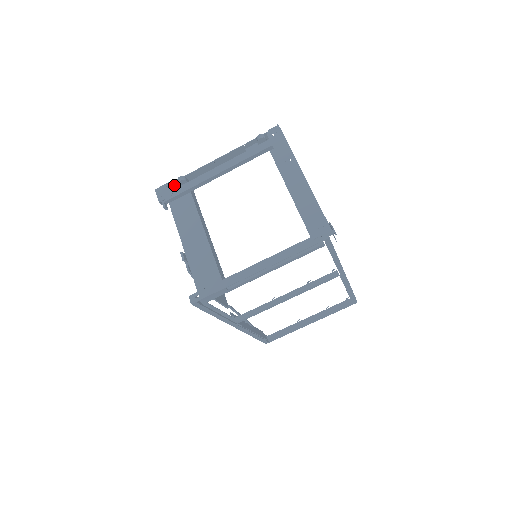
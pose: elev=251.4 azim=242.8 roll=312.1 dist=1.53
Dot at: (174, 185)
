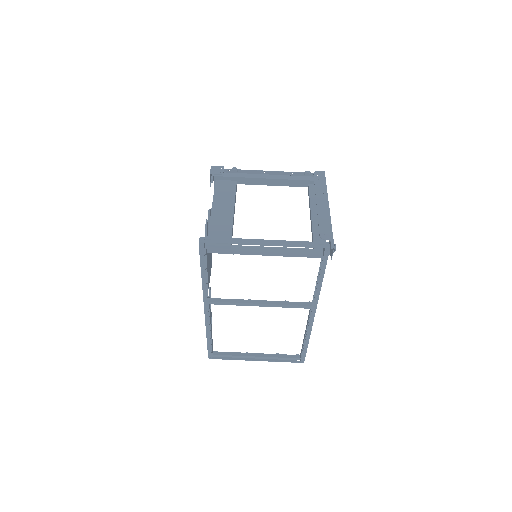
Dot at: (226, 172)
